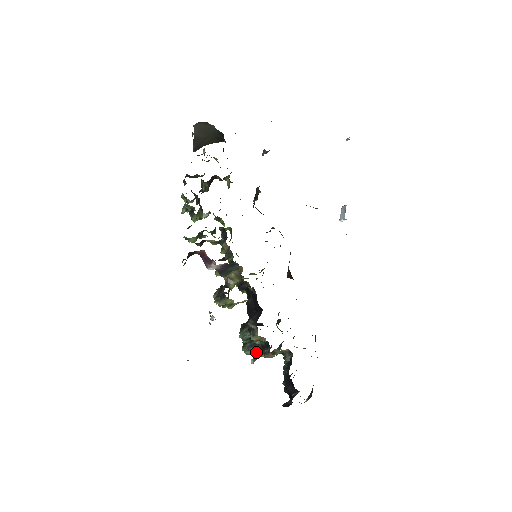
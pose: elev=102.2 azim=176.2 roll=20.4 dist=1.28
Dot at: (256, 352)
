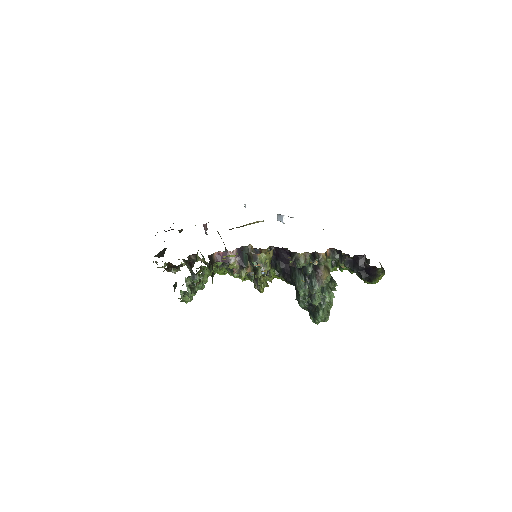
Dot at: (318, 281)
